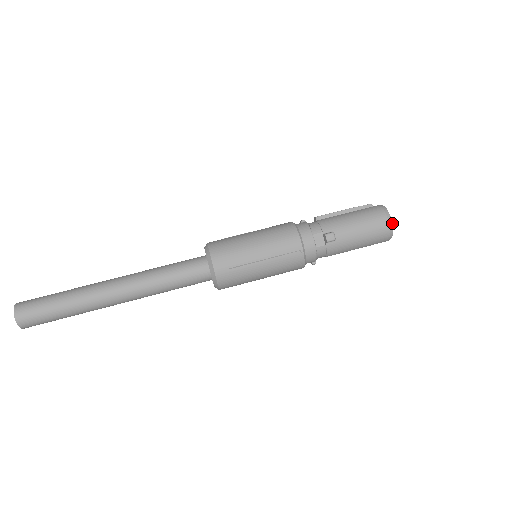
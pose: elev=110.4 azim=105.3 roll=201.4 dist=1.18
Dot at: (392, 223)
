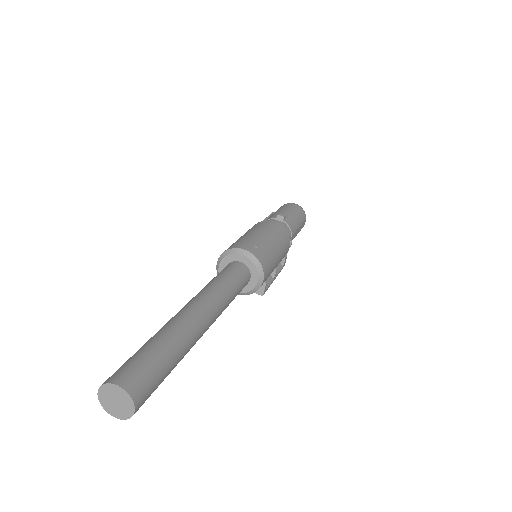
Dot at: (297, 204)
